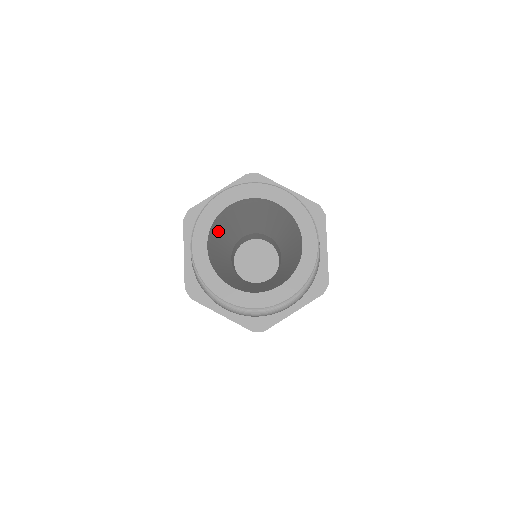
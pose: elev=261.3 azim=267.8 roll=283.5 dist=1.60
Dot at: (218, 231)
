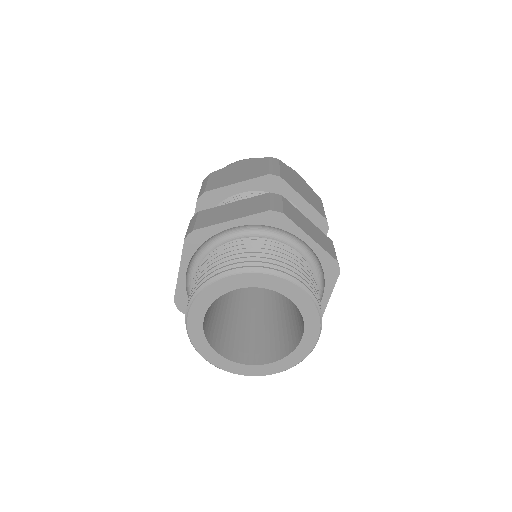
Dot at: occluded
